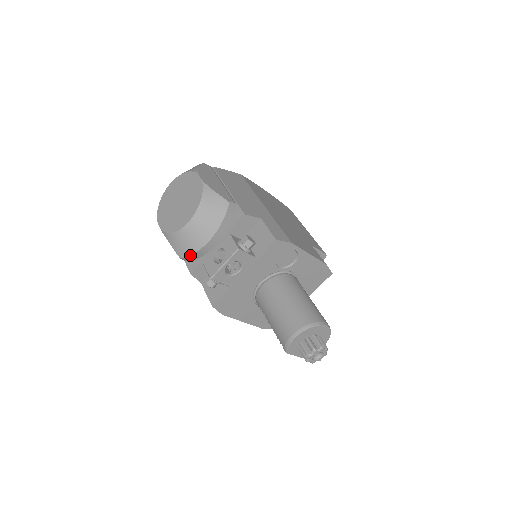
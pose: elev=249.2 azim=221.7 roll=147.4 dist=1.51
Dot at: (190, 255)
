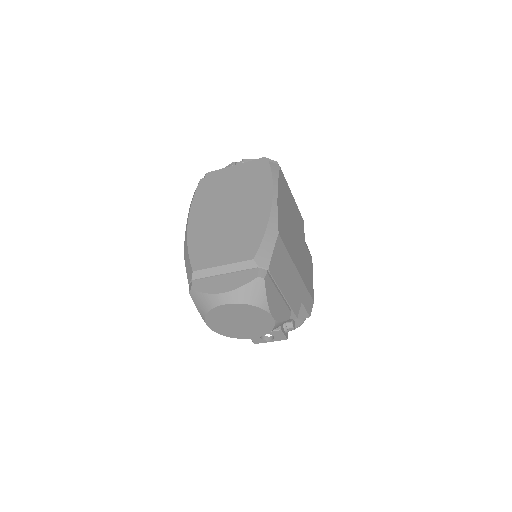
Dot at: occluded
